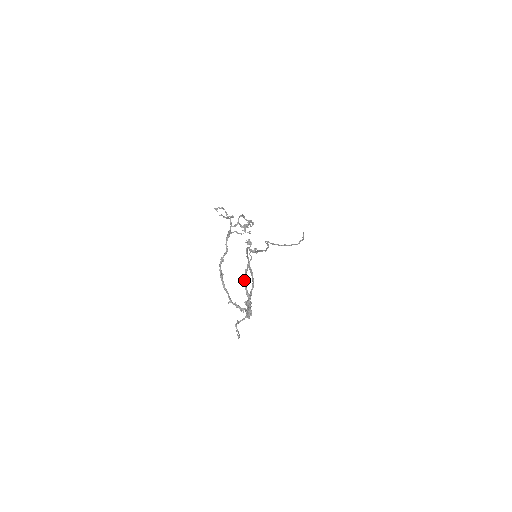
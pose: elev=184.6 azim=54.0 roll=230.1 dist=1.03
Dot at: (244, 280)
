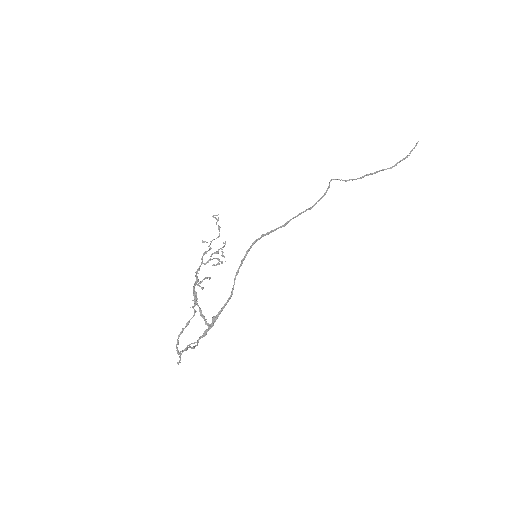
Dot at: (177, 339)
